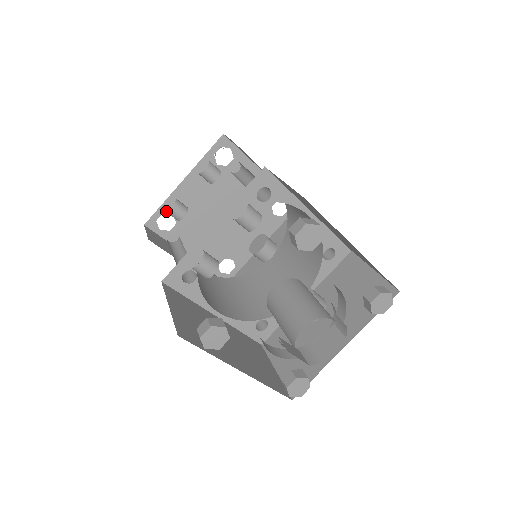
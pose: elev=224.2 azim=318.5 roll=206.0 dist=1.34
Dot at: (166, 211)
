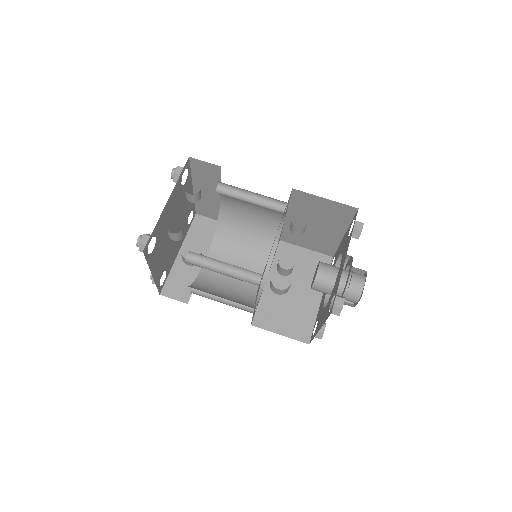
Dot at: (176, 233)
